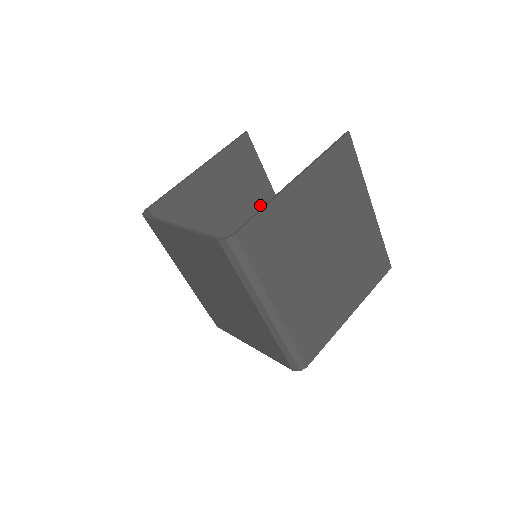
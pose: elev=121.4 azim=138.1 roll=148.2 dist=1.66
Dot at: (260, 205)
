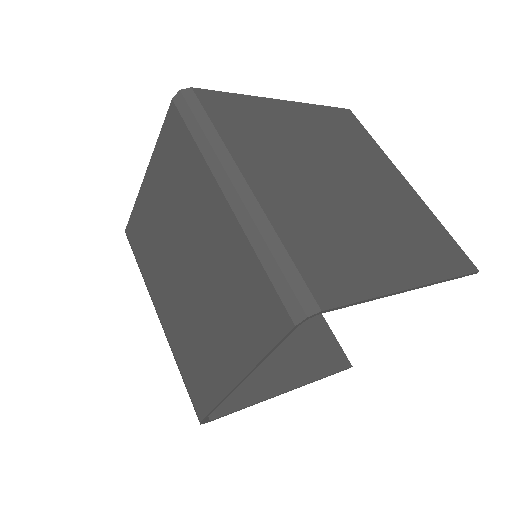
Dot at: occluded
